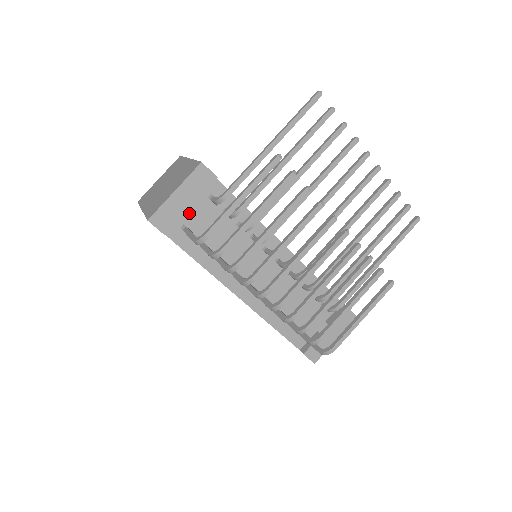
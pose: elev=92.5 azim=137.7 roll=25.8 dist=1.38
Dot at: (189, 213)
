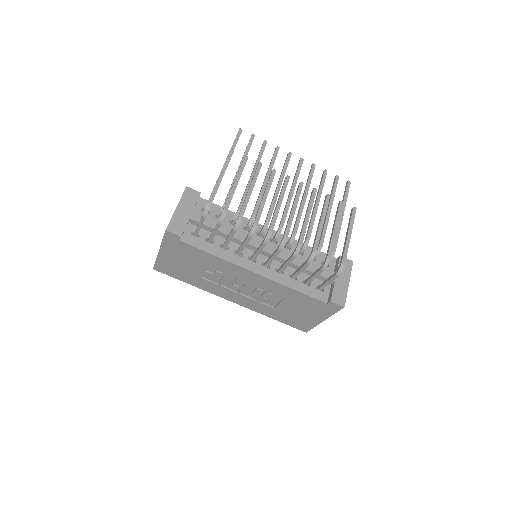
Dot at: (192, 219)
